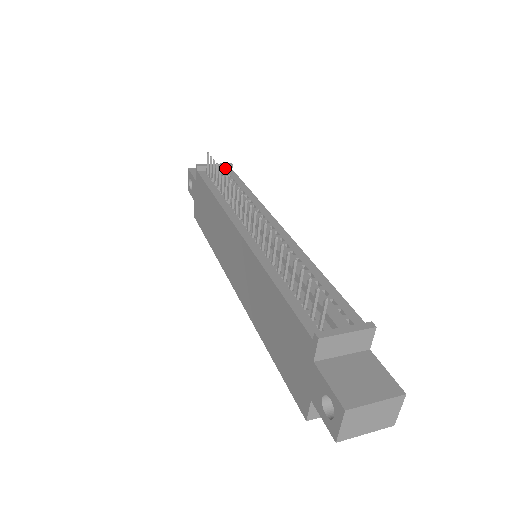
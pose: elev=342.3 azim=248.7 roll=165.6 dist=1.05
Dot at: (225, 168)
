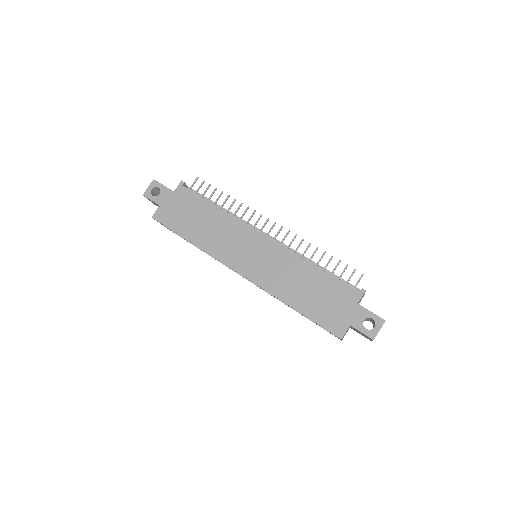
Dot at: occluded
